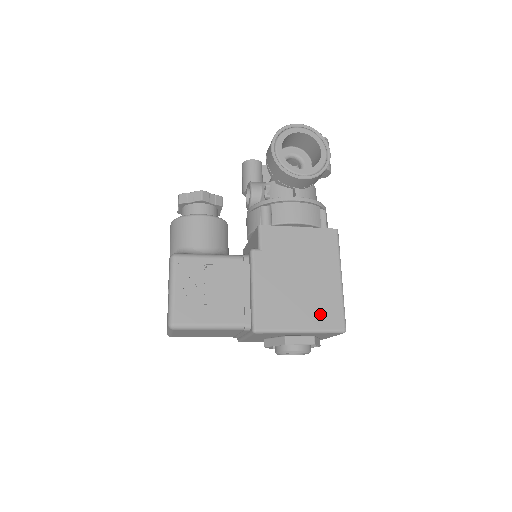
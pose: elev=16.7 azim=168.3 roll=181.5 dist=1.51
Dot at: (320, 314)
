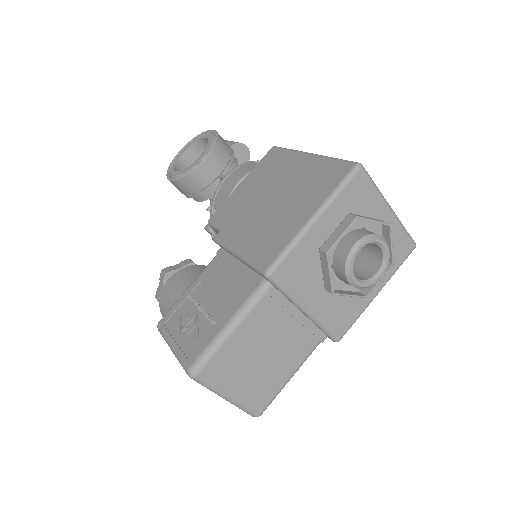
Dot at: (317, 188)
